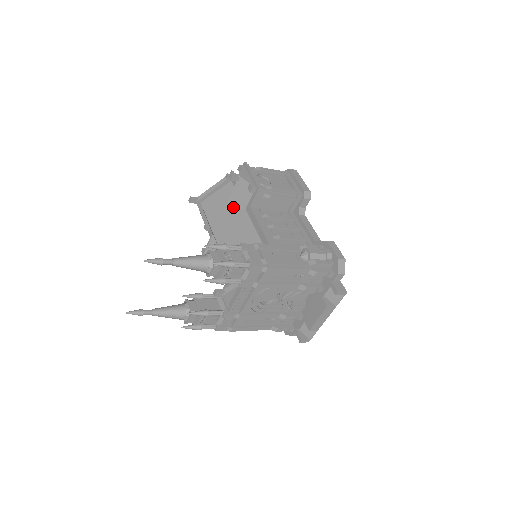
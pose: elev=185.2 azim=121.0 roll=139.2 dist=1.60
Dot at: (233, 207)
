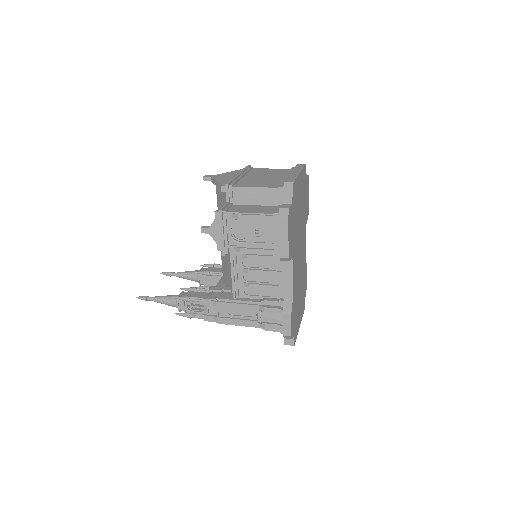
Dot at: occluded
